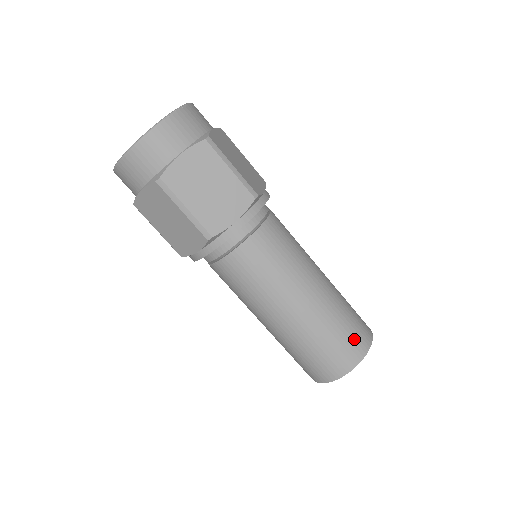
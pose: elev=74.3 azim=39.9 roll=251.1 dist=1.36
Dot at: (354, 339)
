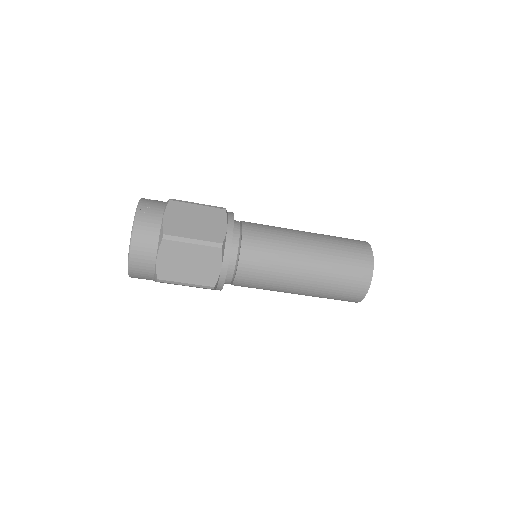
Dot at: (345, 299)
